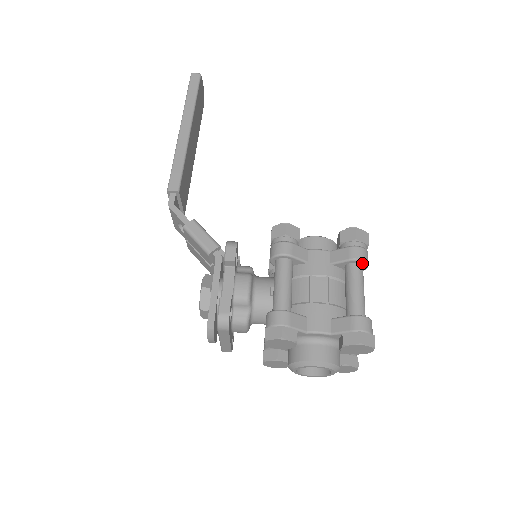
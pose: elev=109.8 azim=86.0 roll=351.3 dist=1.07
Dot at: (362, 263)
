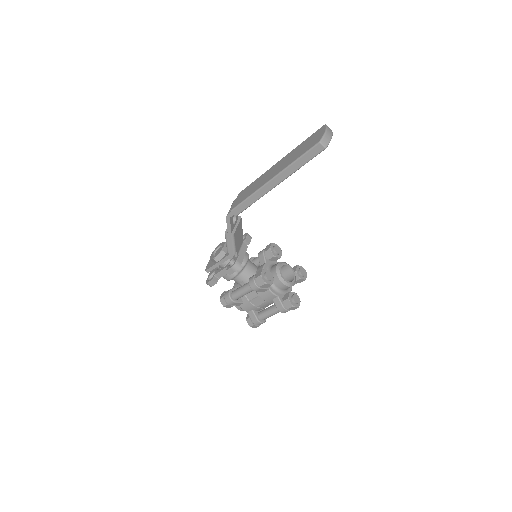
Dot at: (282, 312)
